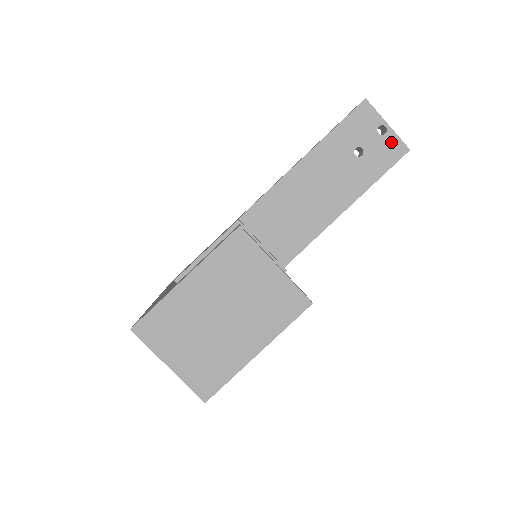
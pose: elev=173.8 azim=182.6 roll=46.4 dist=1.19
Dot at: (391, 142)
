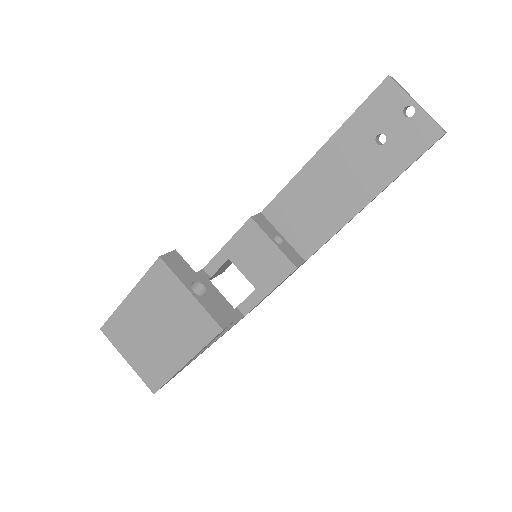
Dot at: (421, 125)
